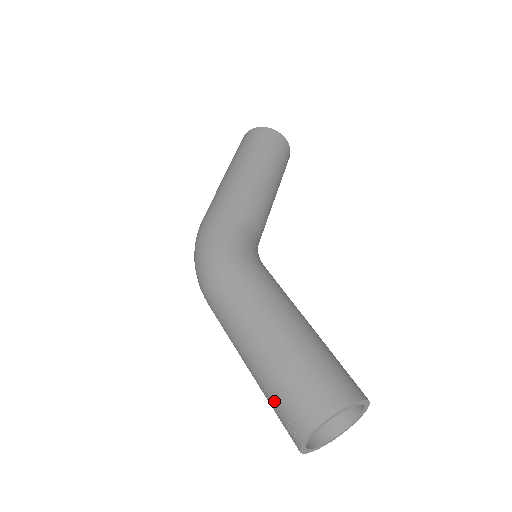
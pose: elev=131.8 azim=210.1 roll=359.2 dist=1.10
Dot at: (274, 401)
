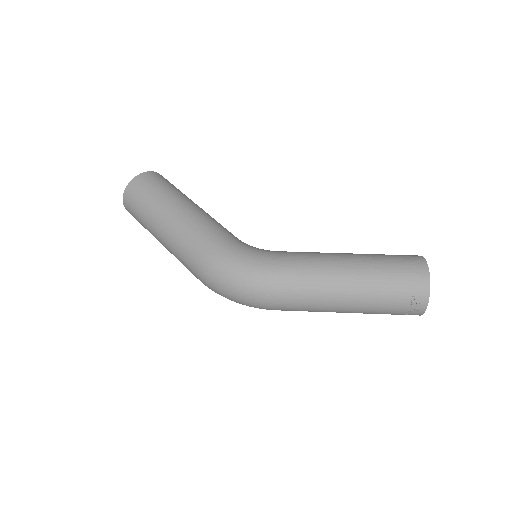
Dot at: (391, 304)
